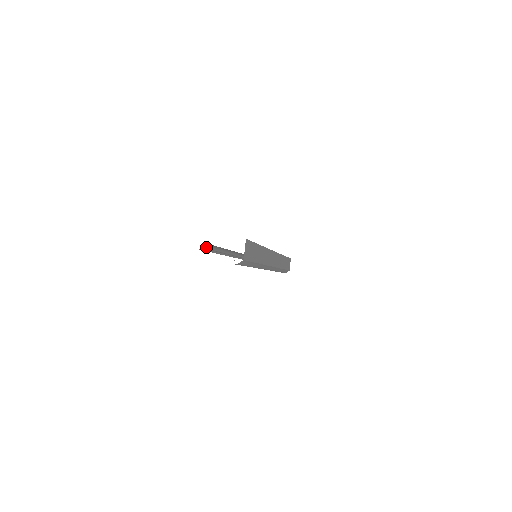
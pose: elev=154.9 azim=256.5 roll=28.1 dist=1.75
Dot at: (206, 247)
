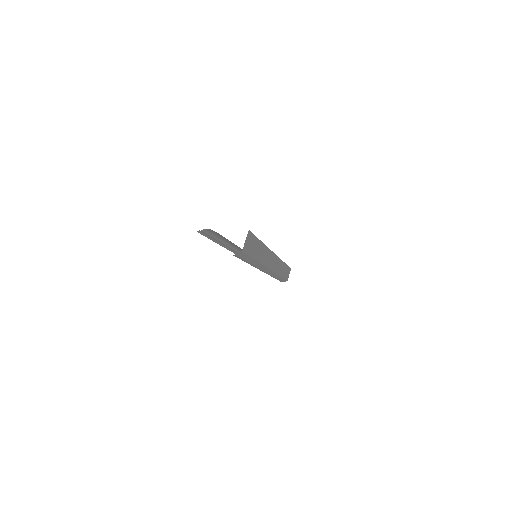
Dot at: (205, 231)
